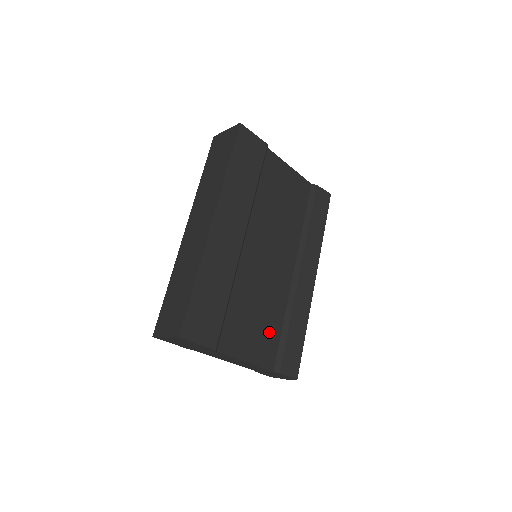
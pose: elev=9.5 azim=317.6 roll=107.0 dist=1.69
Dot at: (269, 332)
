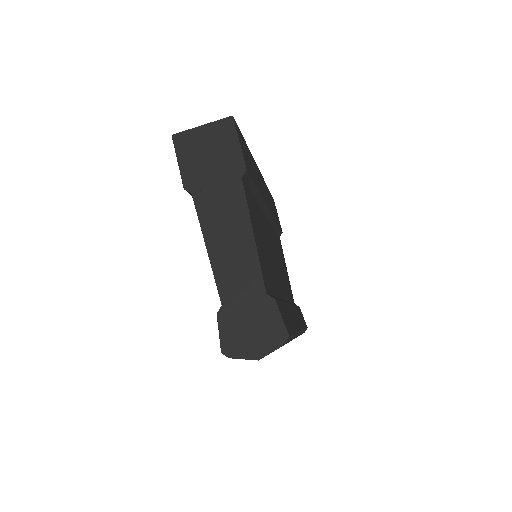
Dot at: (268, 272)
